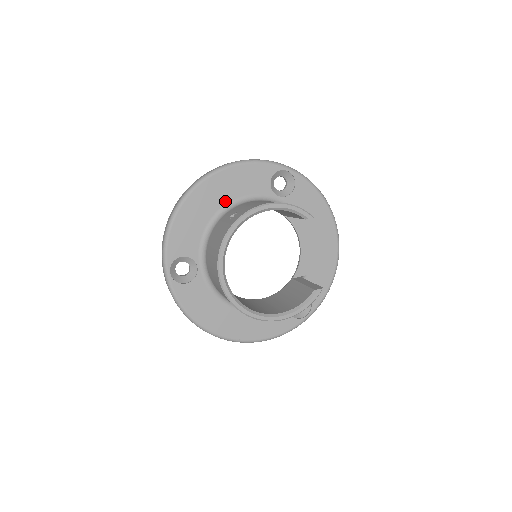
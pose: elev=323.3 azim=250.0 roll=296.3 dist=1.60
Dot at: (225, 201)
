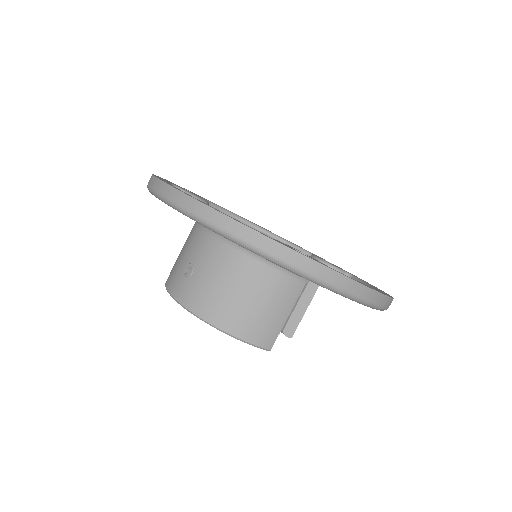
Dot at: occluded
